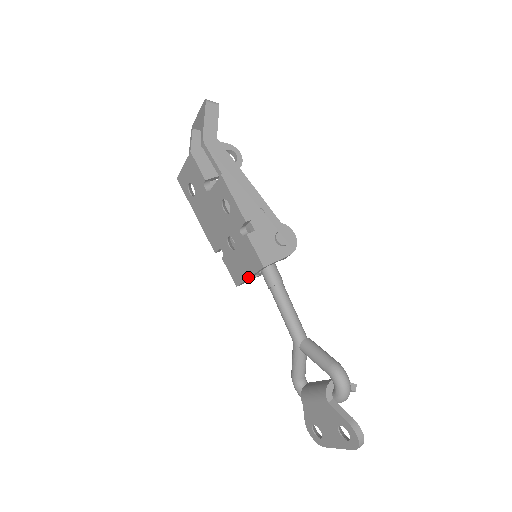
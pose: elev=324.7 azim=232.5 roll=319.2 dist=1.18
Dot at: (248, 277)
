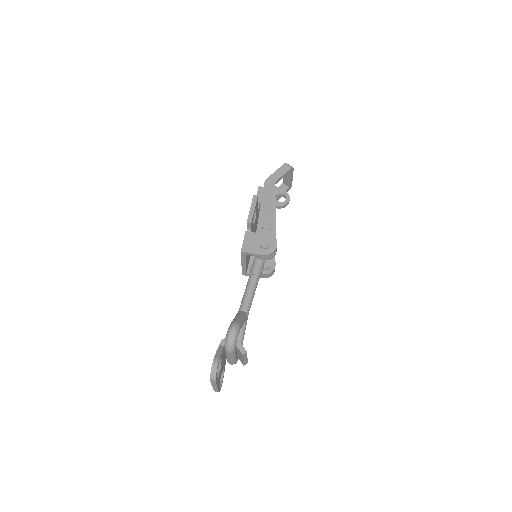
Dot at: (241, 263)
